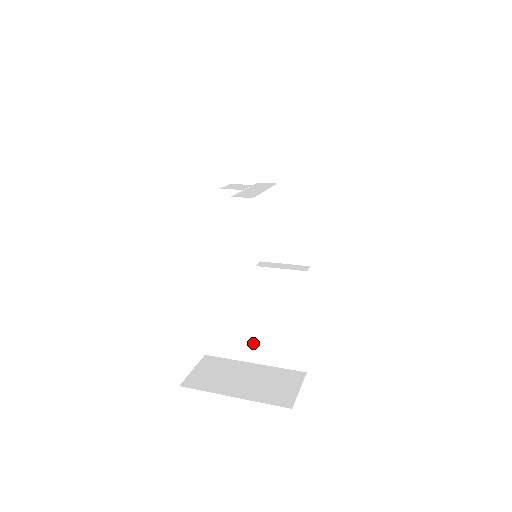
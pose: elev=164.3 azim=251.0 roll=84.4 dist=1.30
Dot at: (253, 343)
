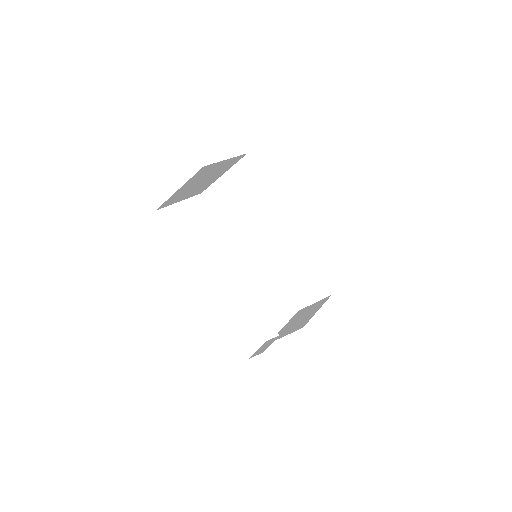
Dot at: occluded
